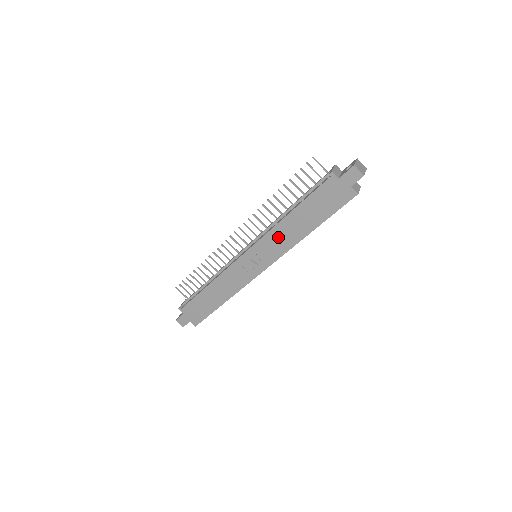
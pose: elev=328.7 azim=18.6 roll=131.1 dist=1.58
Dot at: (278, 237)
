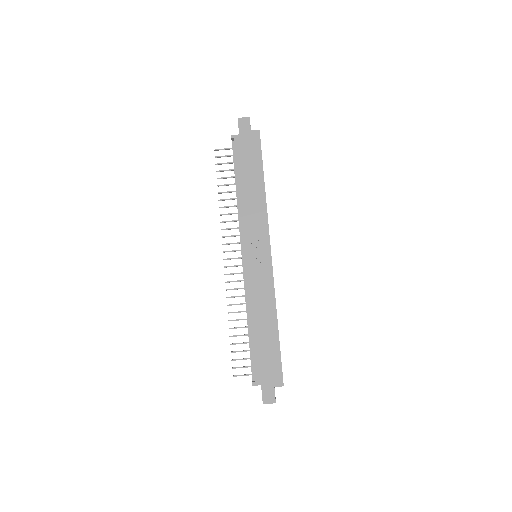
Dot at: (250, 214)
